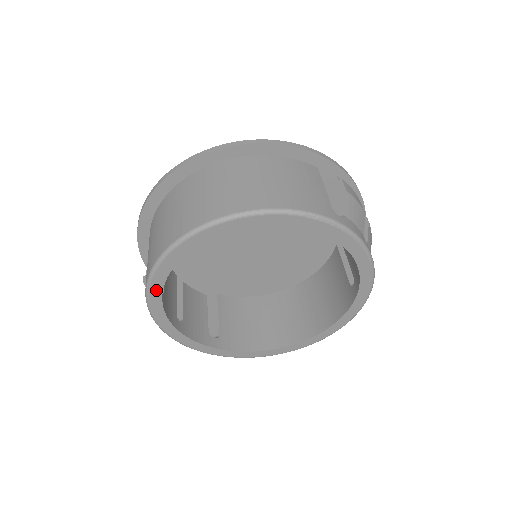
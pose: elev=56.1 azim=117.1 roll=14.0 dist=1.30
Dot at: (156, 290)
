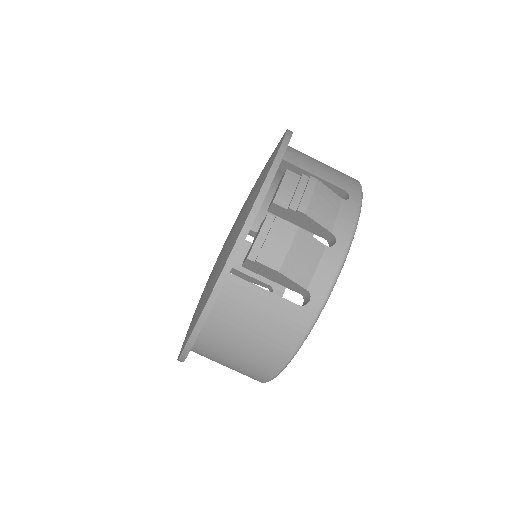
Dot at: occluded
